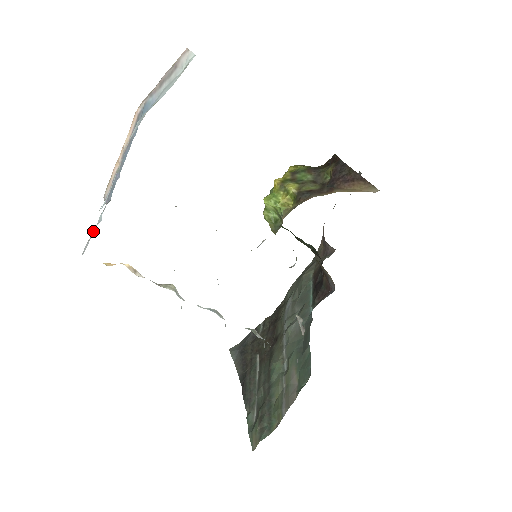
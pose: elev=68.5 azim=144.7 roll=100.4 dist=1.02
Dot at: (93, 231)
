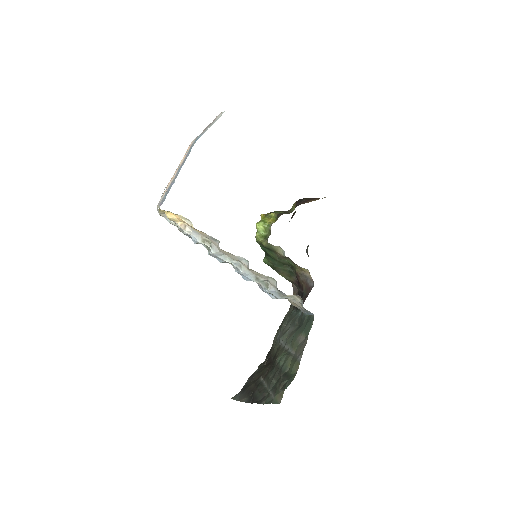
Dot at: occluded
